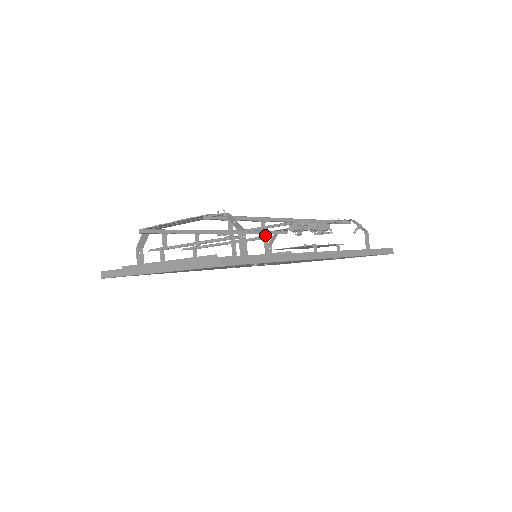
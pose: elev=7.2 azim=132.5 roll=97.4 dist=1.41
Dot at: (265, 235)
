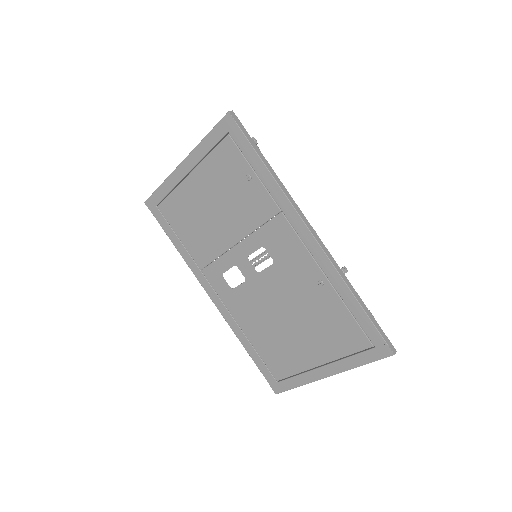
Dot at: occluded
